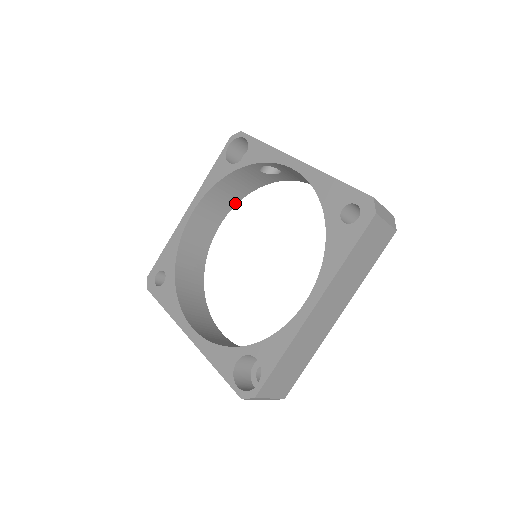
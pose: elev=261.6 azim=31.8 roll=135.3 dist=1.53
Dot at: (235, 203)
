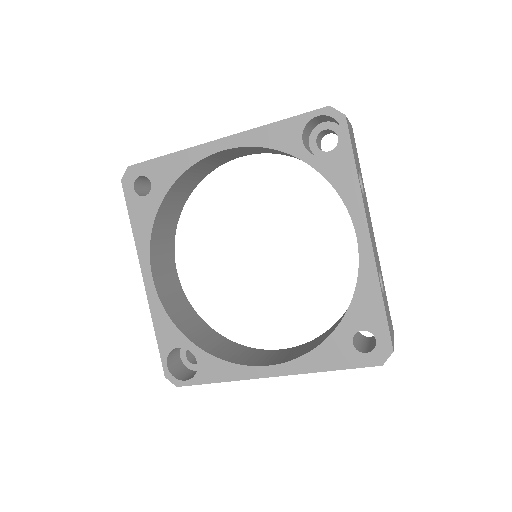
Dot at: (274, 153)
